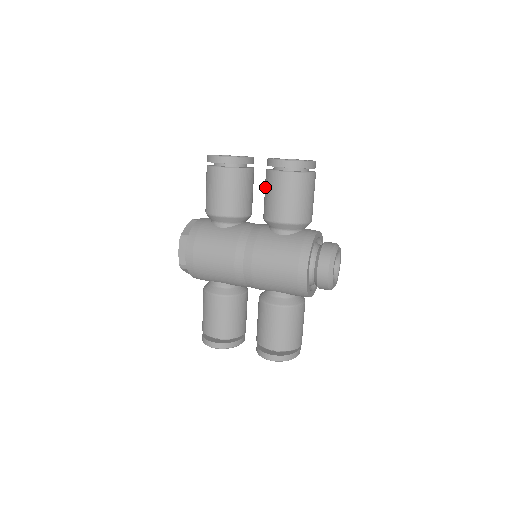
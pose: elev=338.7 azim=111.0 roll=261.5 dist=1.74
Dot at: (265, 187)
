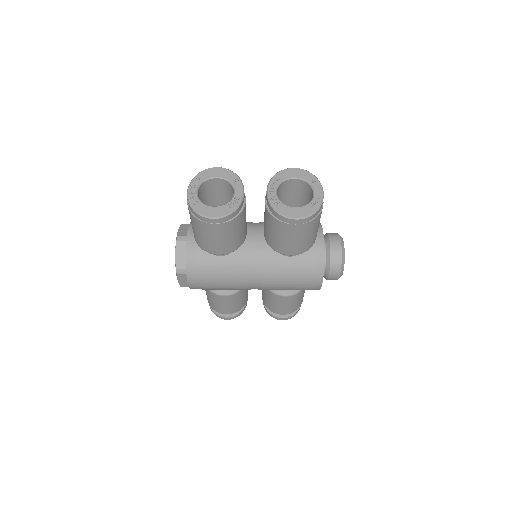
Dot at: (268, 224)
